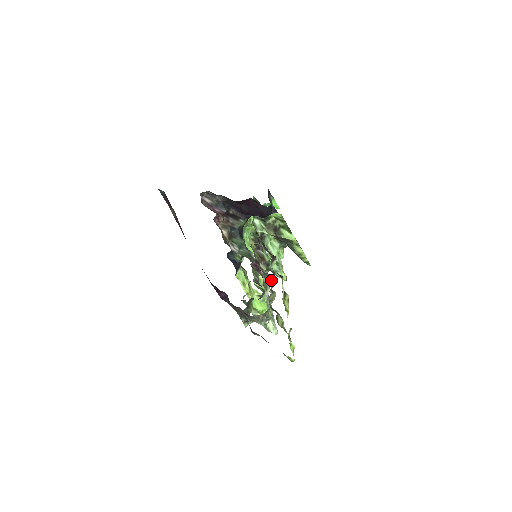
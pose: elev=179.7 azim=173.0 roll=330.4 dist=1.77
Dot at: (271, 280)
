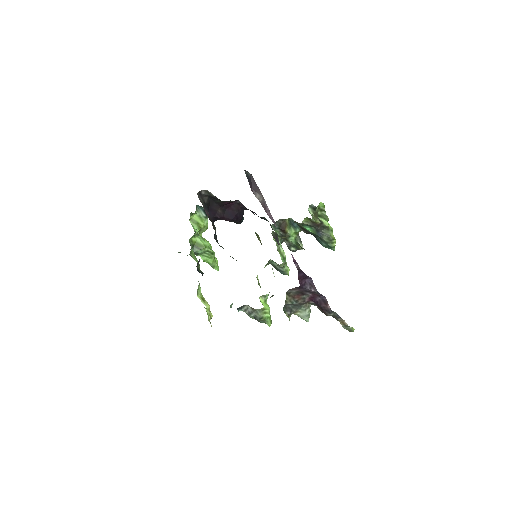
Dot at: occluded
